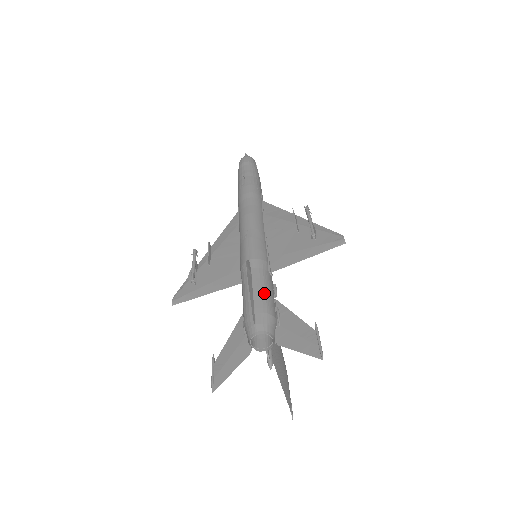
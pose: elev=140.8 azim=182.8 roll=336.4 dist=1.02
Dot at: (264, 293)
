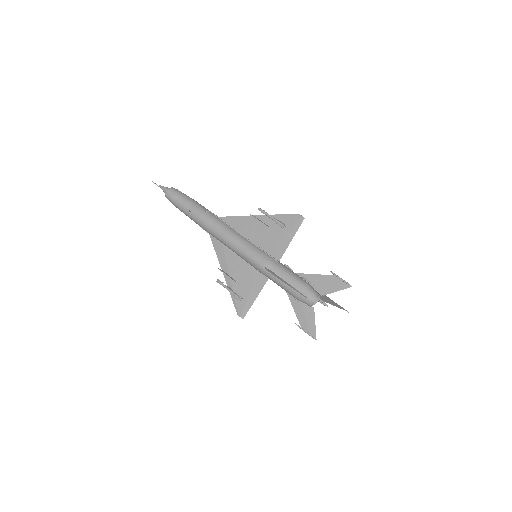
Dot at: (292, 278)
